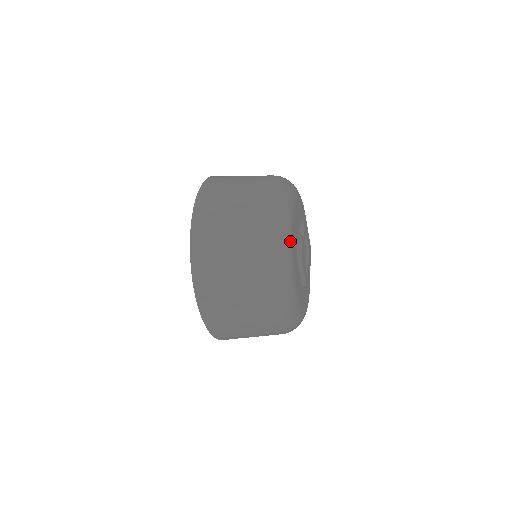
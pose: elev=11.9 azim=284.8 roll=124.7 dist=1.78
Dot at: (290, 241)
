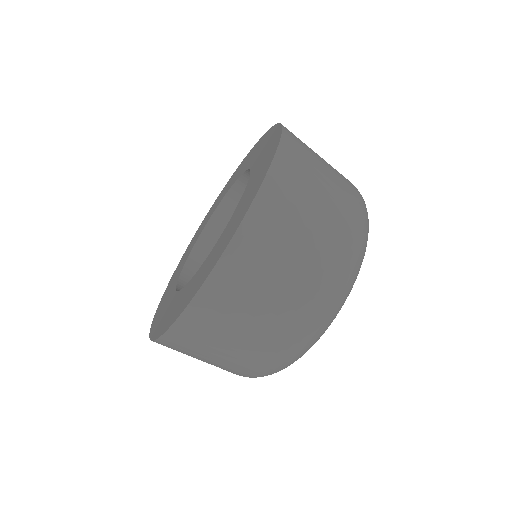
Dot at: occluded
